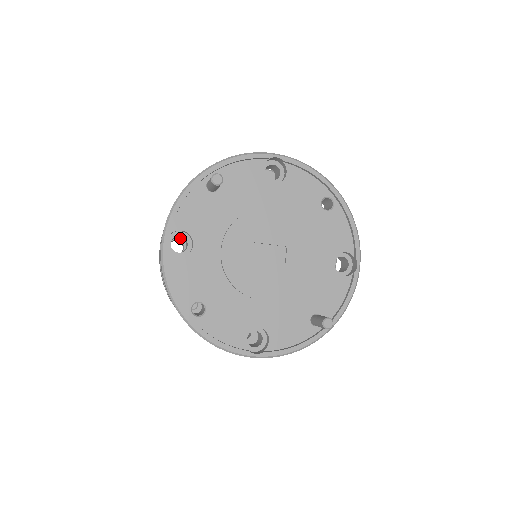
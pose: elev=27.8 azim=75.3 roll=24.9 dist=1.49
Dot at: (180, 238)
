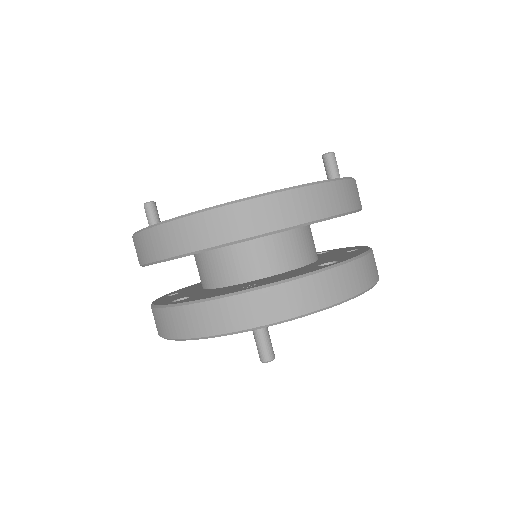
Dot at: occluded
